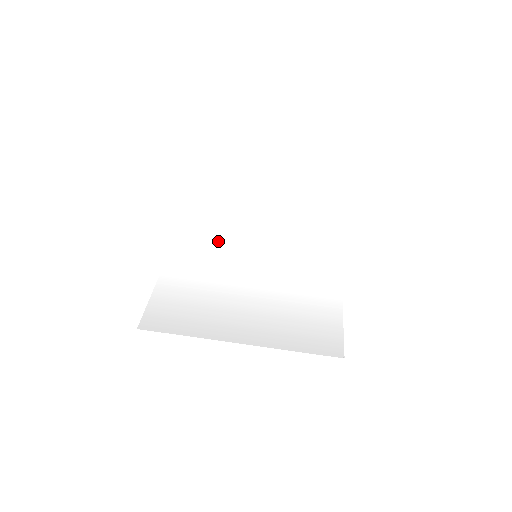
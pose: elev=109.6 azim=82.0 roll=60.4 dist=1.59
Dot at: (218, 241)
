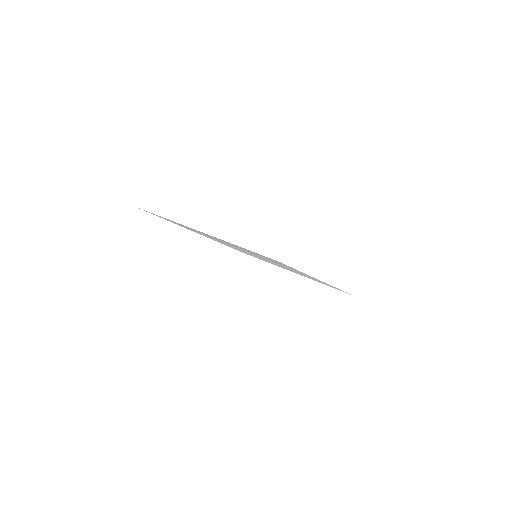
Dot at: occluded
